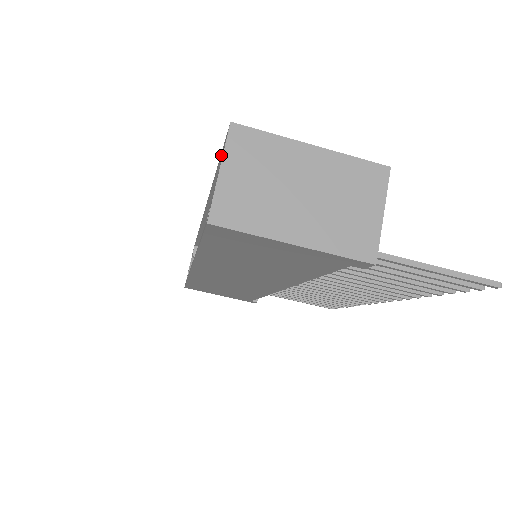
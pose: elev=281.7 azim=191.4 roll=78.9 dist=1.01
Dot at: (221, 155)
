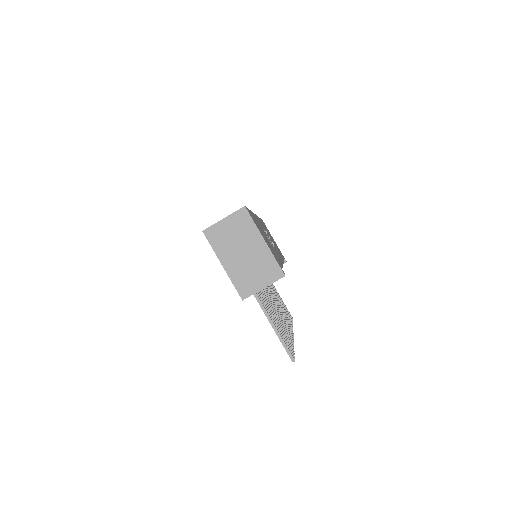
Dot at: occluded
